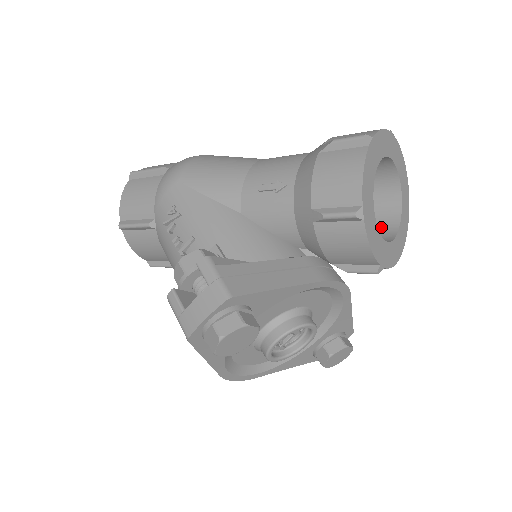
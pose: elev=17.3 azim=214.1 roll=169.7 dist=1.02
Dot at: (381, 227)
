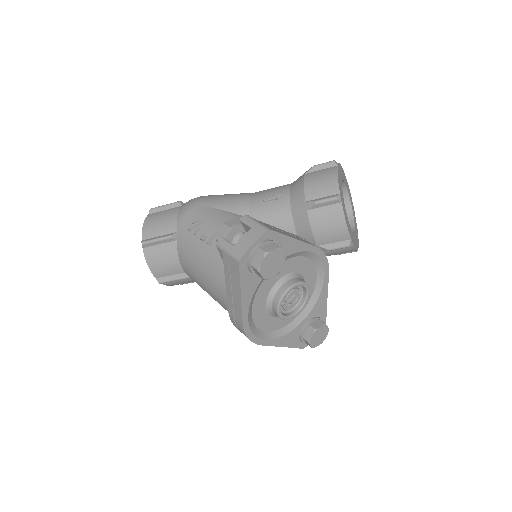
Dot at: occluded
